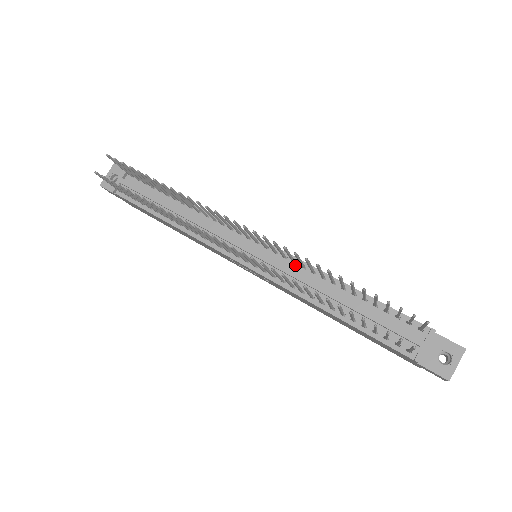
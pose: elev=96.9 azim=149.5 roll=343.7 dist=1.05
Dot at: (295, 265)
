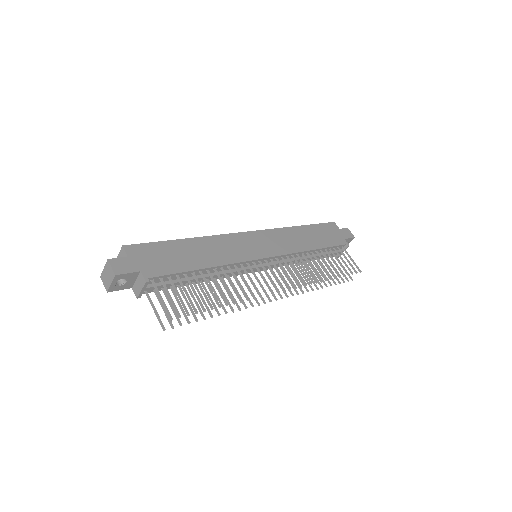
Dot at: (288, 257)
